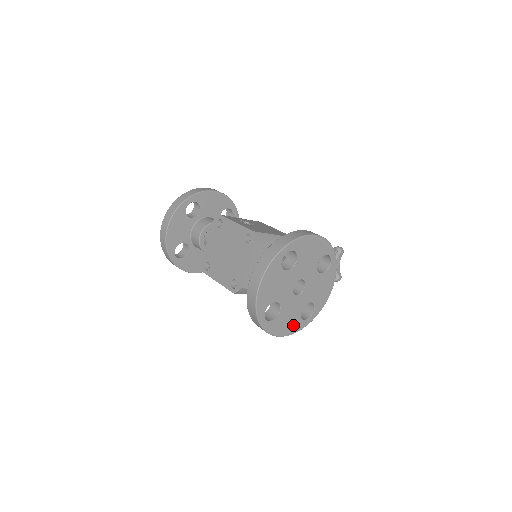
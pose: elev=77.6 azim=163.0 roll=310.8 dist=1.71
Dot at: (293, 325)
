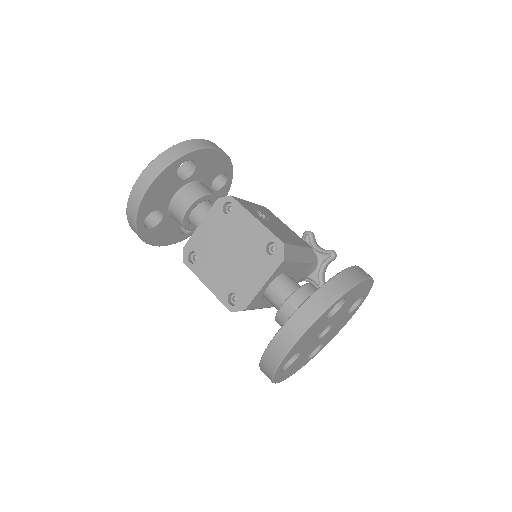
Dot at: (296, 368)
